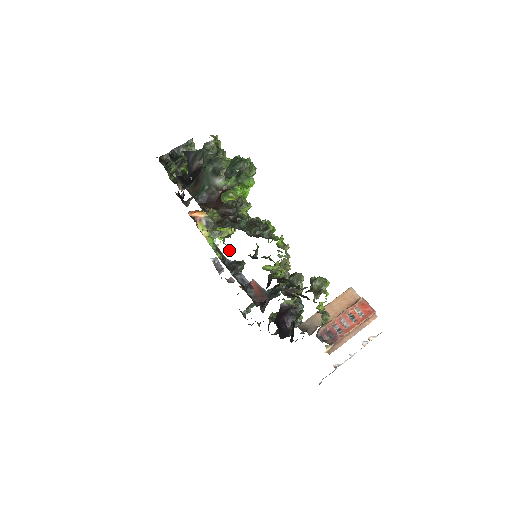
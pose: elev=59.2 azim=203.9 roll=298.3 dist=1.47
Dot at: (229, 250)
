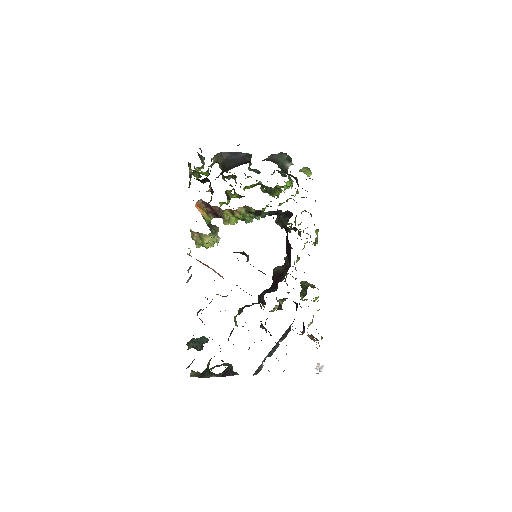
Dot at: occluded
